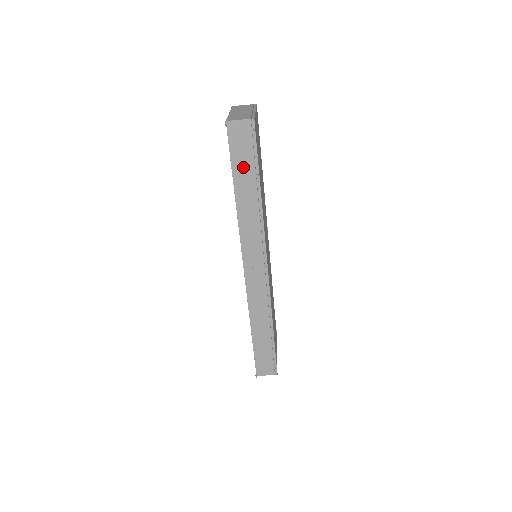
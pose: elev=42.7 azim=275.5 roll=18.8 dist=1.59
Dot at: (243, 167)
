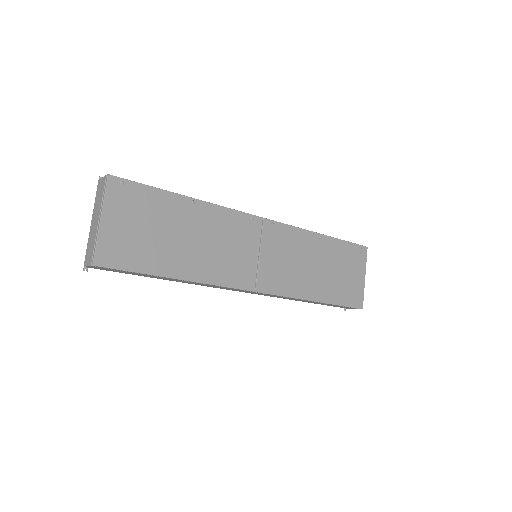
Dot at: occluded
